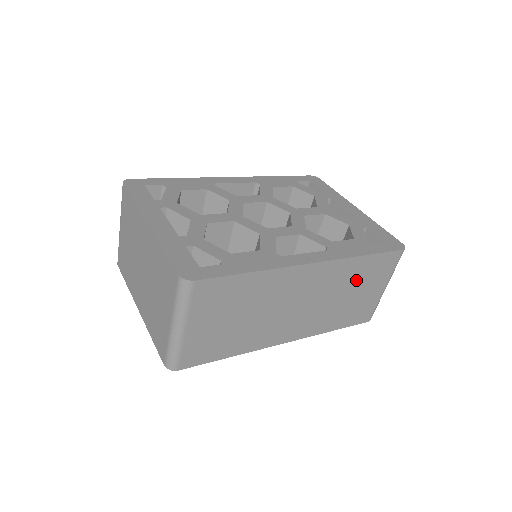
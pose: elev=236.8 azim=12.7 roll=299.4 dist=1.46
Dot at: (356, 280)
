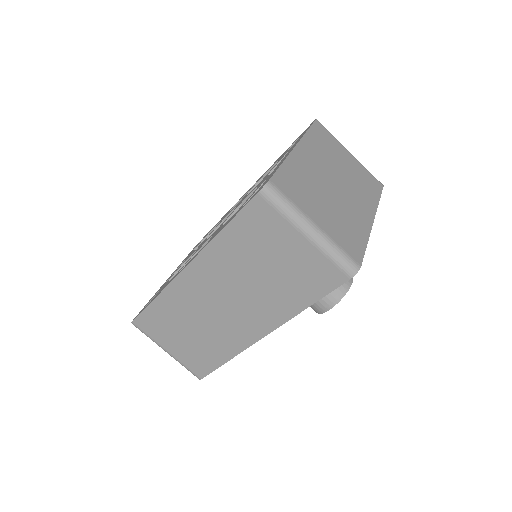
Dot at: (249, 254)
